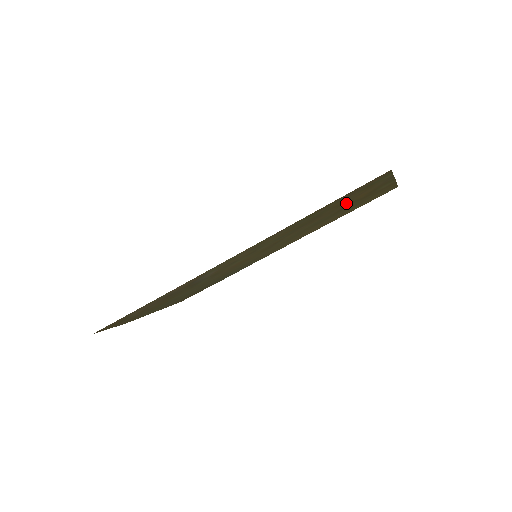
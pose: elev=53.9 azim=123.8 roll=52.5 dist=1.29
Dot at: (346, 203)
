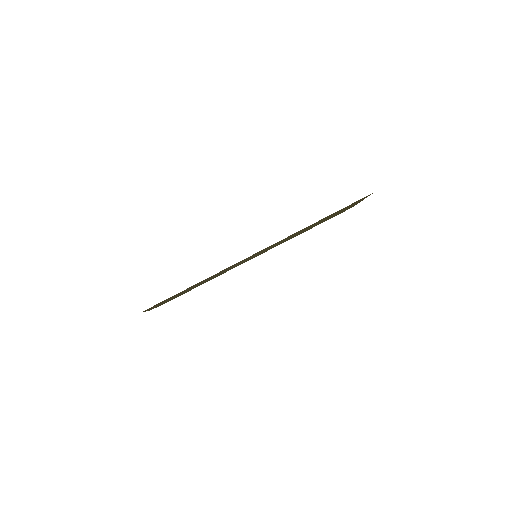
Dot at: occluded
